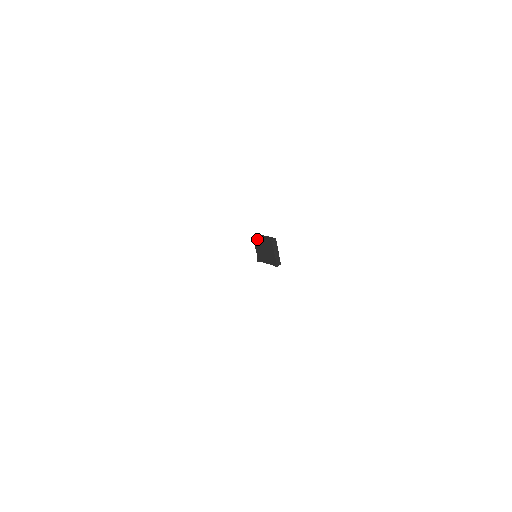
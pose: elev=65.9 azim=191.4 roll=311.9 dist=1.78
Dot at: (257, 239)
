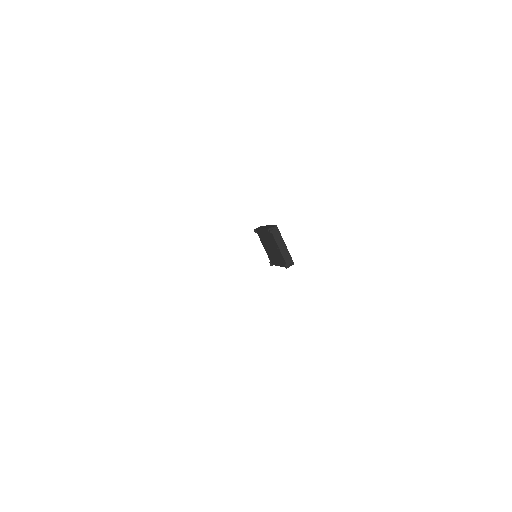
Dot at: (259, 232)
